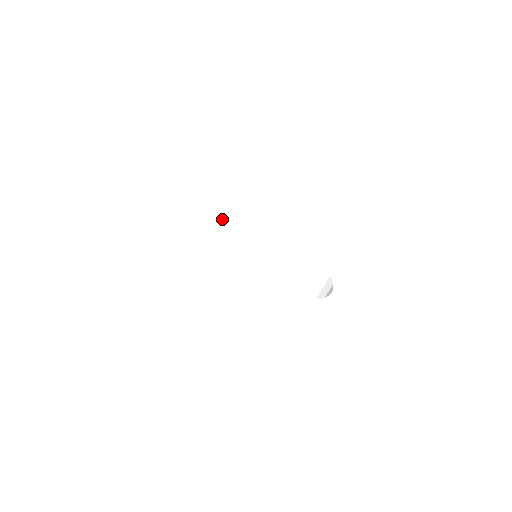
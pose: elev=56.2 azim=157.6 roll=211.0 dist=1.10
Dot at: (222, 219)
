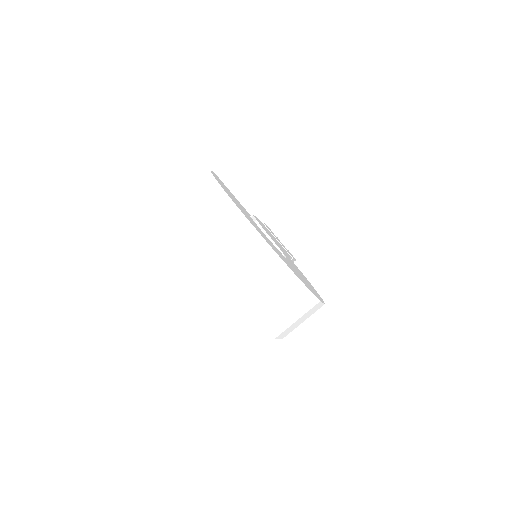
Dot at: occluded
